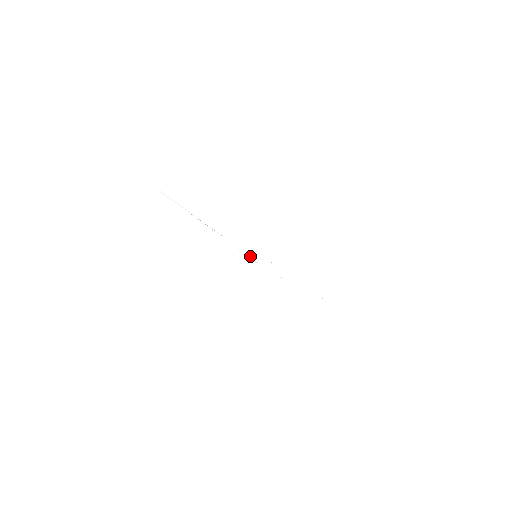
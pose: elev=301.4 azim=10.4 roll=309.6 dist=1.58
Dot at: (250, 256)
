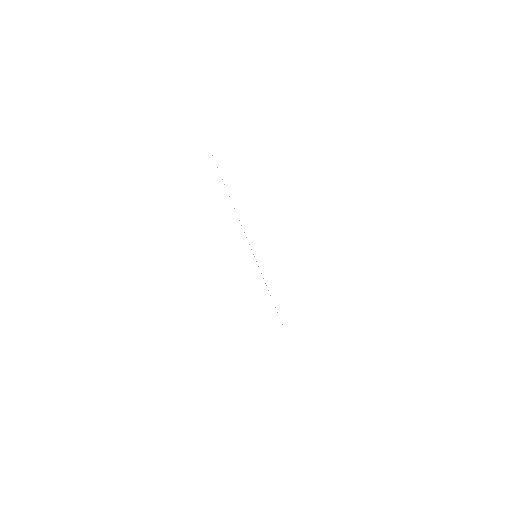
Dot at: occluded
